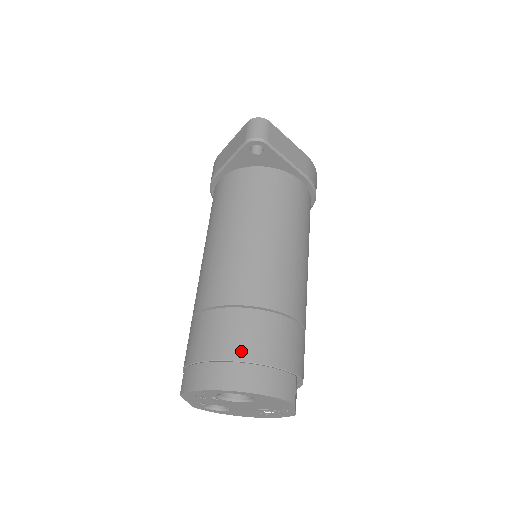
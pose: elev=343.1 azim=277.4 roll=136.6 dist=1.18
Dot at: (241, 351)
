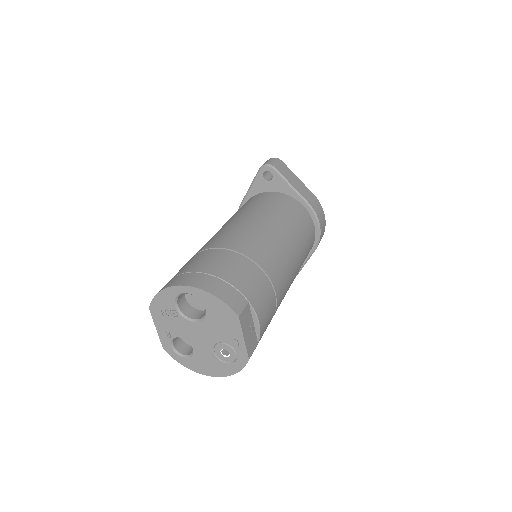
Dot at: (204, 267)
